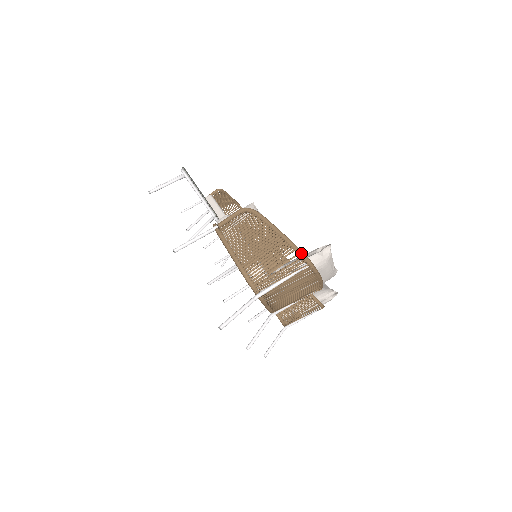
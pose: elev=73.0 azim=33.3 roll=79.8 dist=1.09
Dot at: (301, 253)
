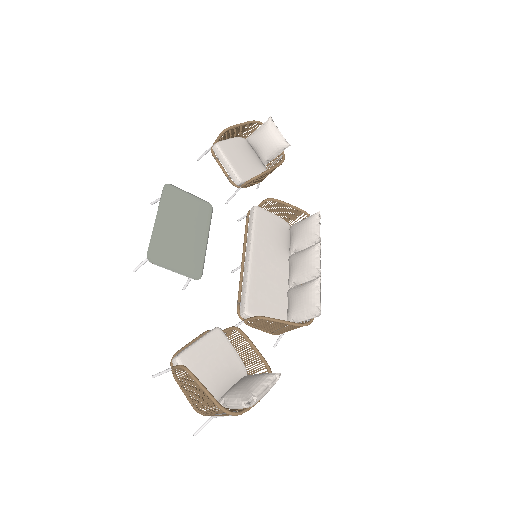
Dot at: (226, 413)
